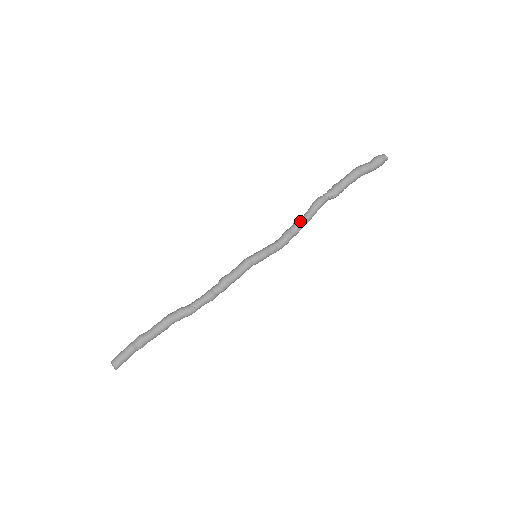
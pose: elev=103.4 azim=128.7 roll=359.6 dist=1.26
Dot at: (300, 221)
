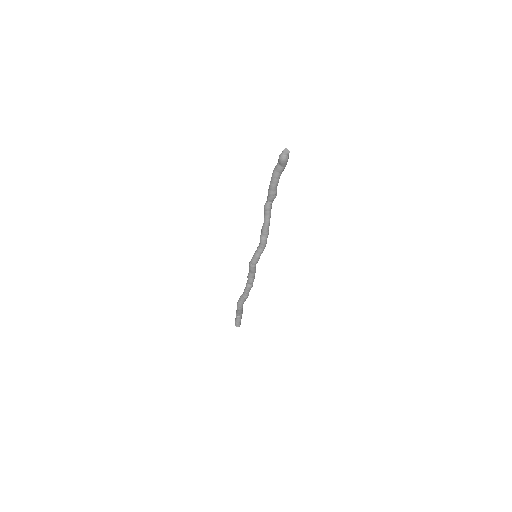
Dot at: (263, 227)
